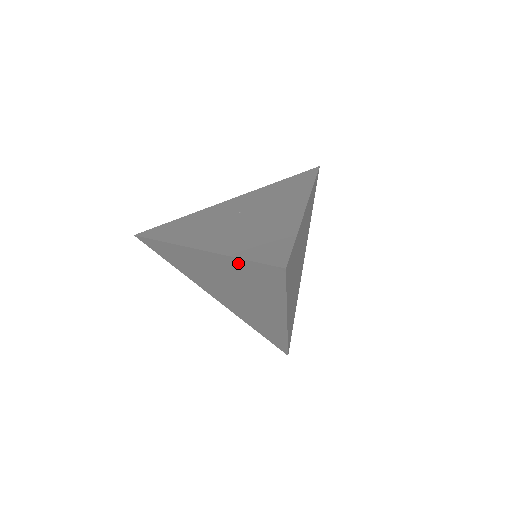
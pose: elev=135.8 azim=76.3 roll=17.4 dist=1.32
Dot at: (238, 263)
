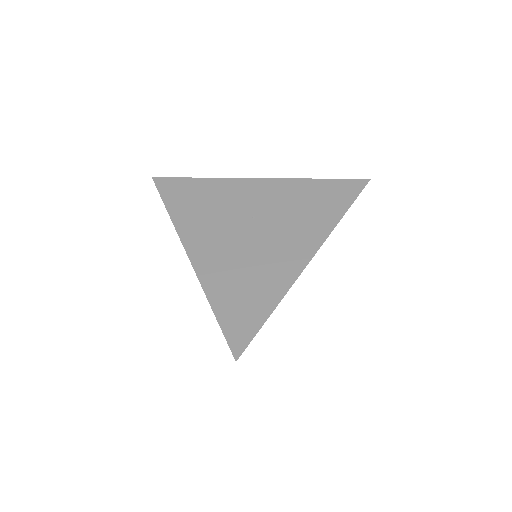
Dot at: occluded
